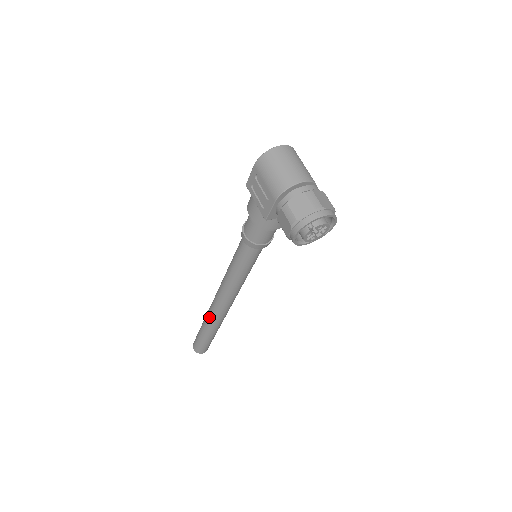
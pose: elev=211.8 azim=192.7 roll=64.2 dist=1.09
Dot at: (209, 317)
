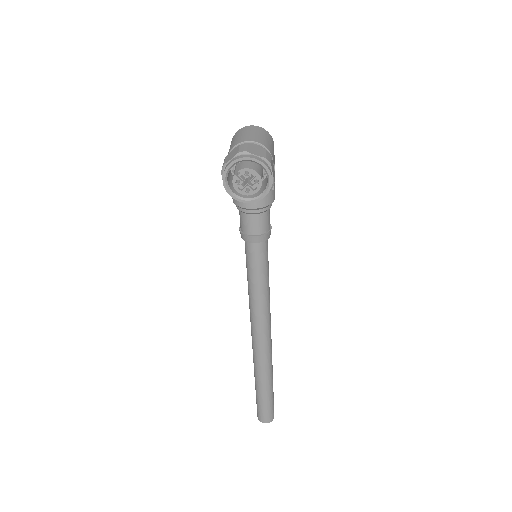
Dot at: (253, 358)
